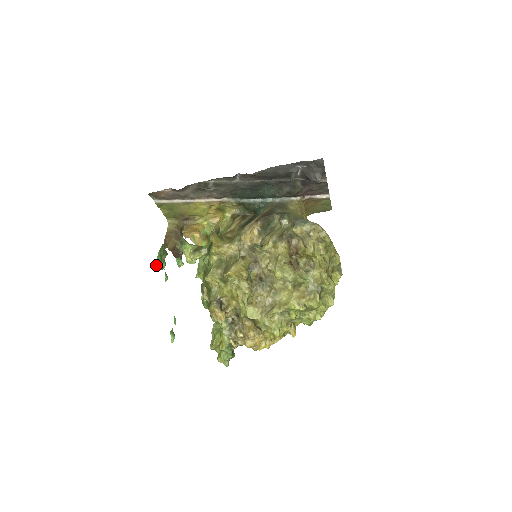
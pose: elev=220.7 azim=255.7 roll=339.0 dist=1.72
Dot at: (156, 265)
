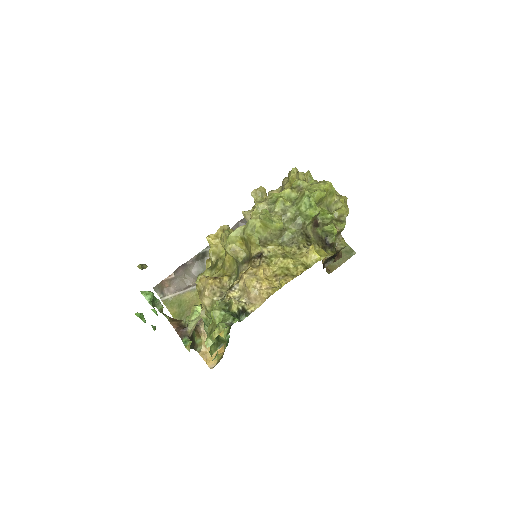
Dot at: (141, 292)
